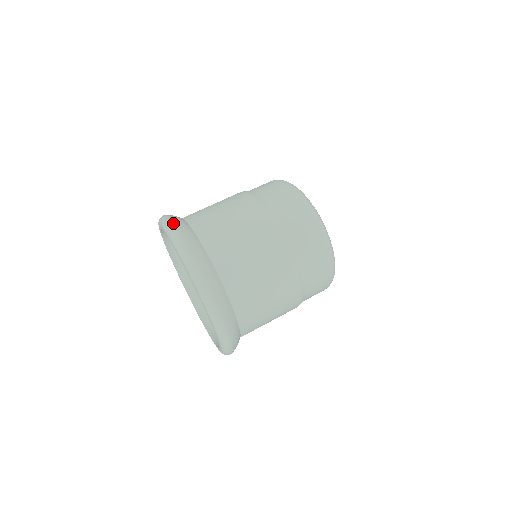
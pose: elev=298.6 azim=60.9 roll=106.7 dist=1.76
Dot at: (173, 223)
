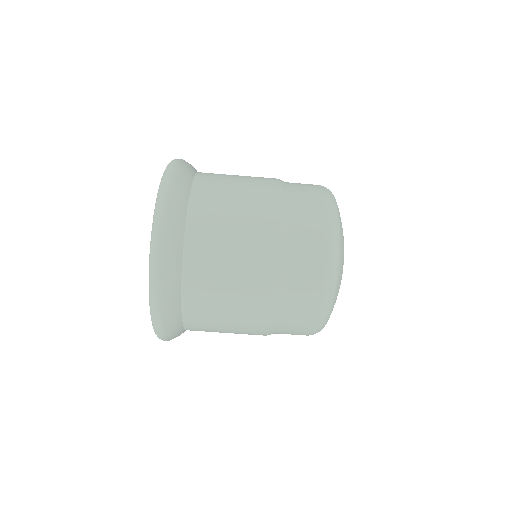
Dot at: (163, 334)
